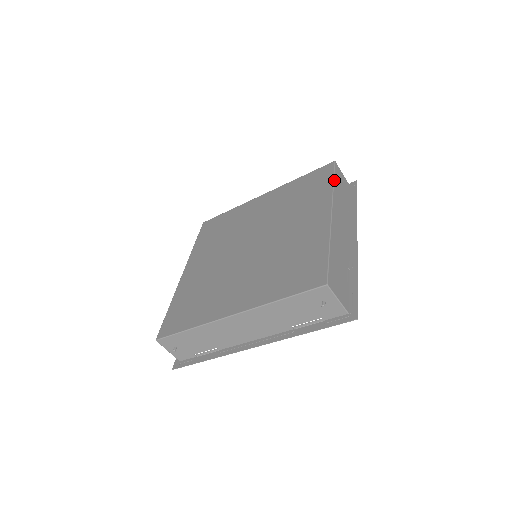
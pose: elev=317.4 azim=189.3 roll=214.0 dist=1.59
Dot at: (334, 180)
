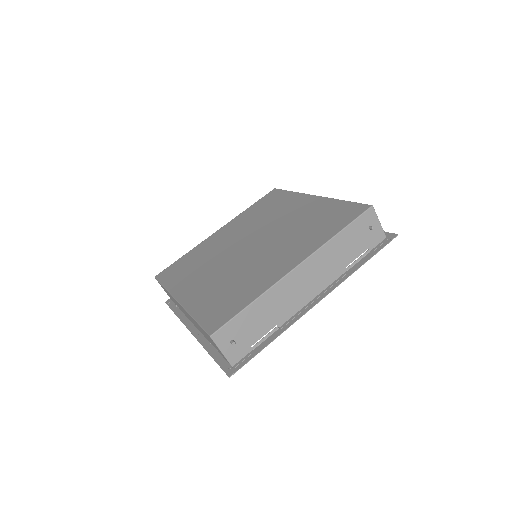
Dot at: (290, 191)
